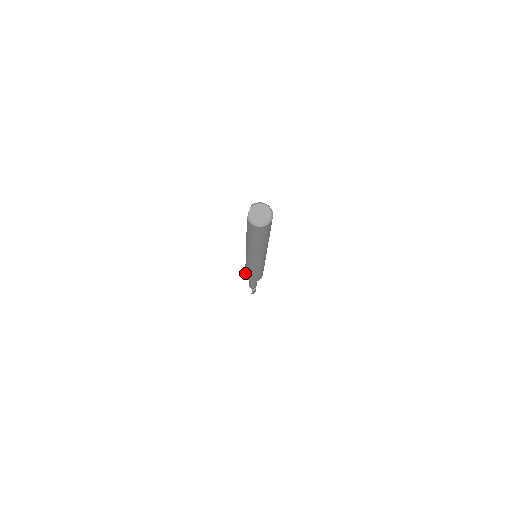
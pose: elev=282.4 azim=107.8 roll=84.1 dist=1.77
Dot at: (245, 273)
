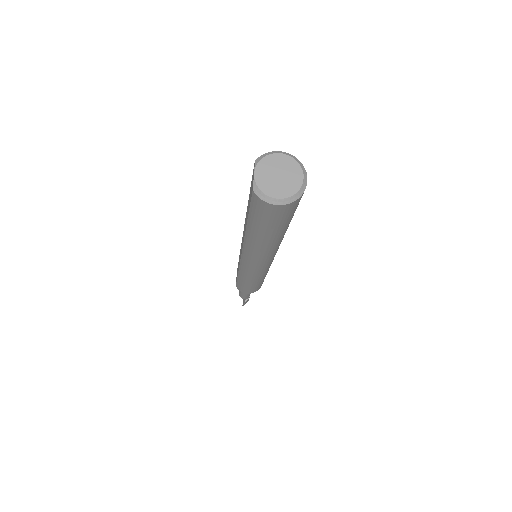
Dot at: (236, 283)
